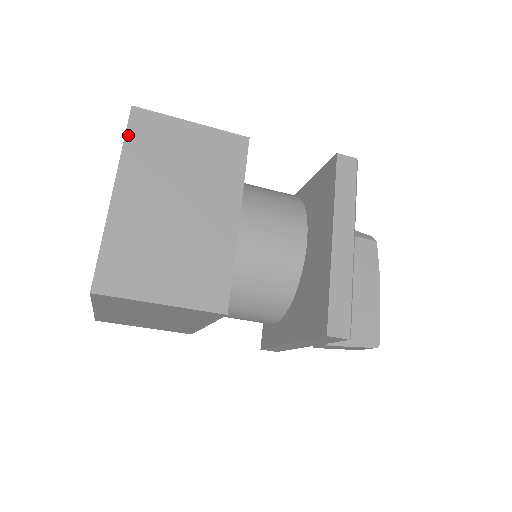
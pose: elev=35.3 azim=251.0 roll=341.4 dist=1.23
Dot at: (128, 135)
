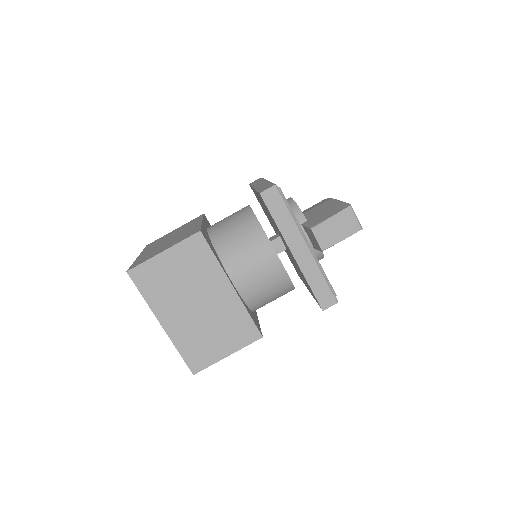
Dot at: occluded
